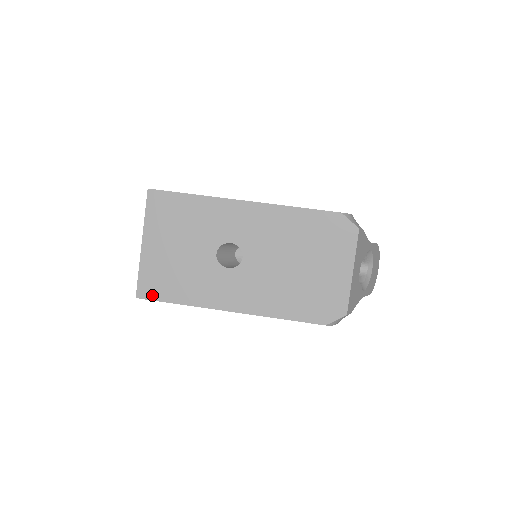
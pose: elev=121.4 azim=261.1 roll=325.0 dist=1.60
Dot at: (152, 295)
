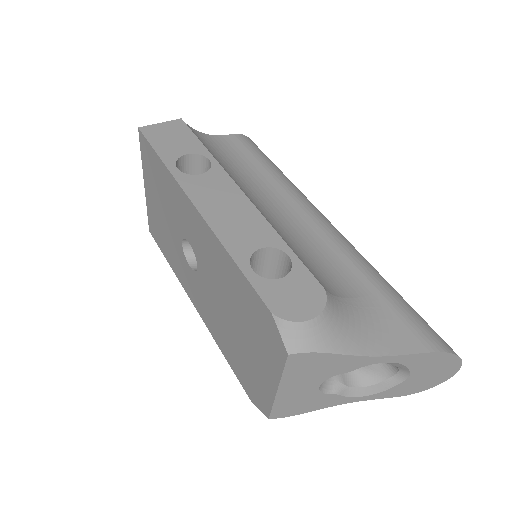
Dot at: (156, 238)
